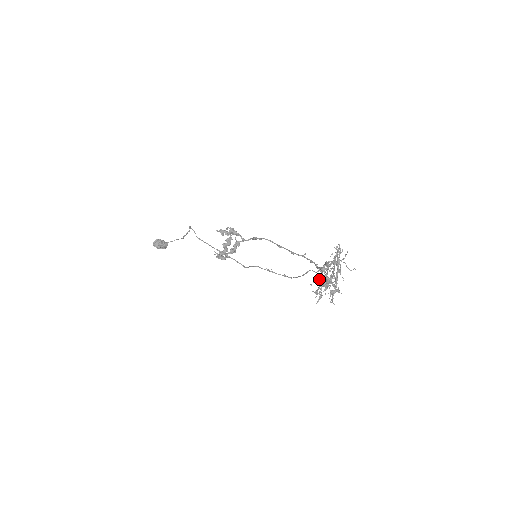
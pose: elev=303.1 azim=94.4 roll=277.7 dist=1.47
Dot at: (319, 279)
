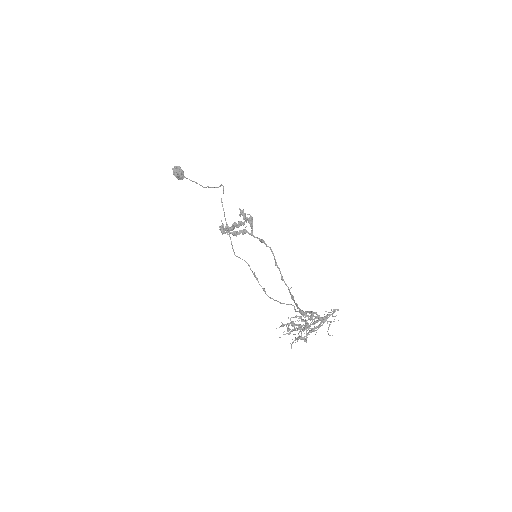
Dot at: occluded
